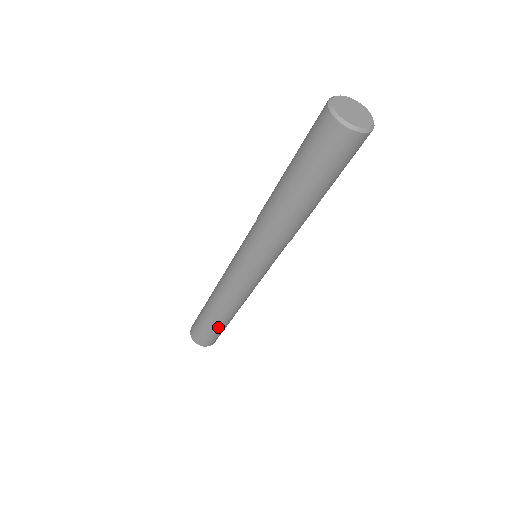
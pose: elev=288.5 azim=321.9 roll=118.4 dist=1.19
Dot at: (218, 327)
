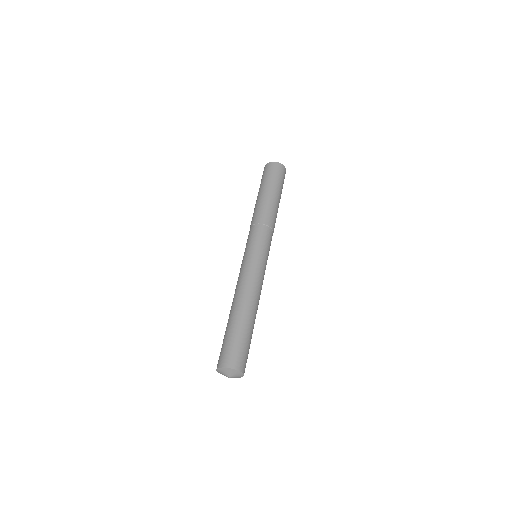
Dot at: (249, 331)
